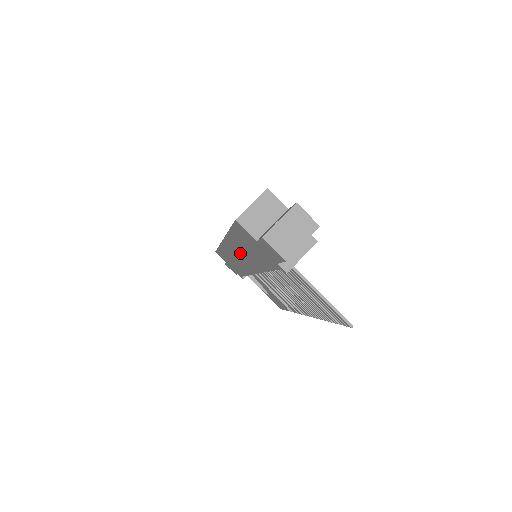
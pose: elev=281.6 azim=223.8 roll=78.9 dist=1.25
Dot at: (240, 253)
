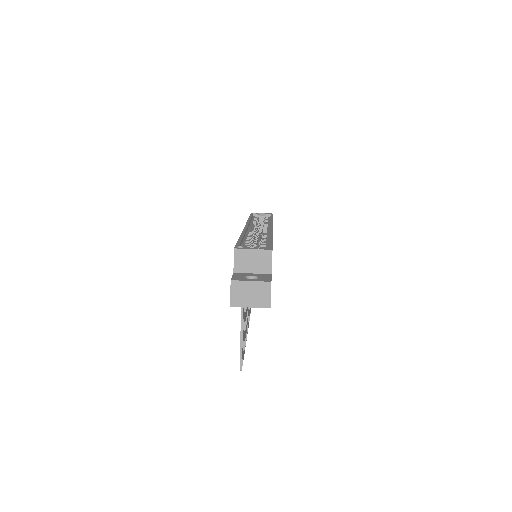
Dot at: occluded
